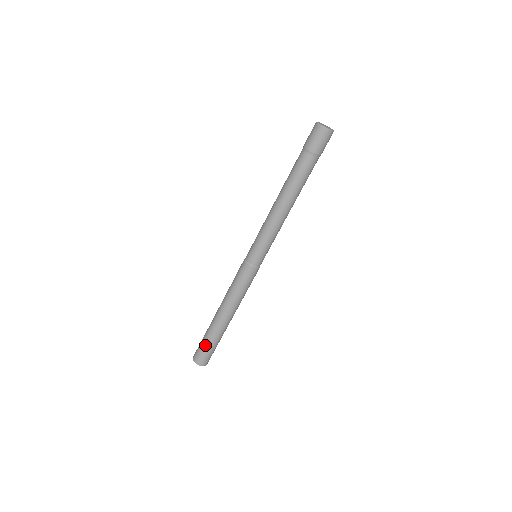
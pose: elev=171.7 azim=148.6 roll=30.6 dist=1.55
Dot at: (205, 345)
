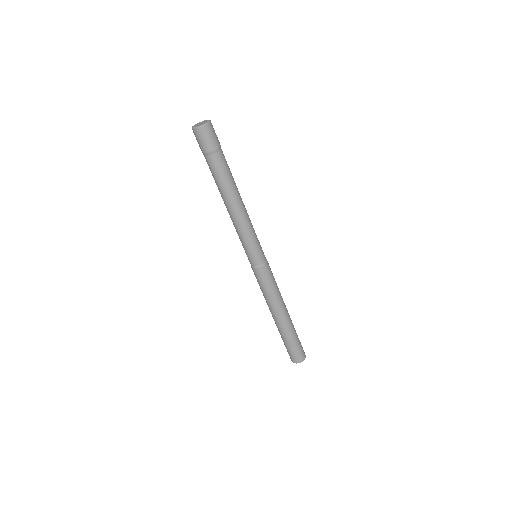
Dot at: (290, 346)
